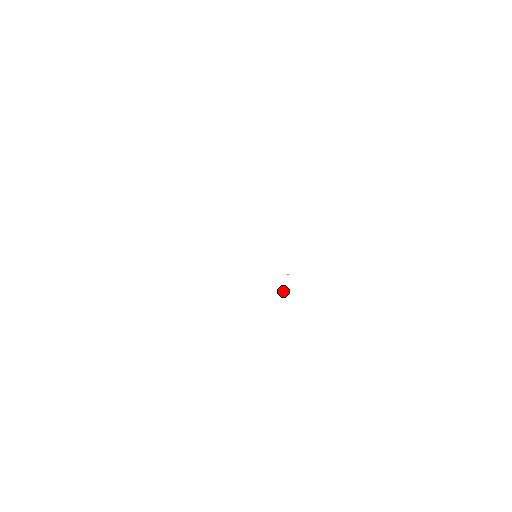
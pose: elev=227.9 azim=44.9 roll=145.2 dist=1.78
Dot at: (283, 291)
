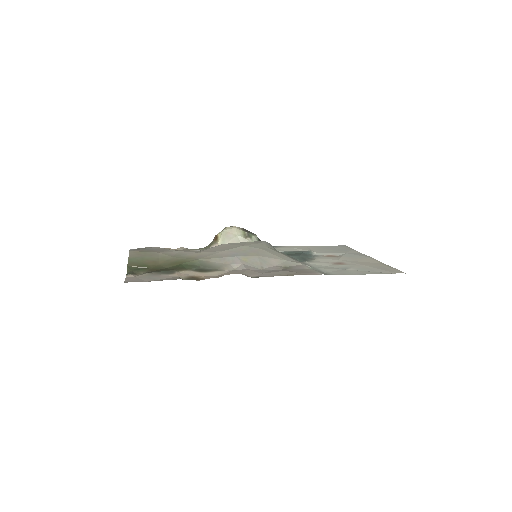
Dot at: occluded
